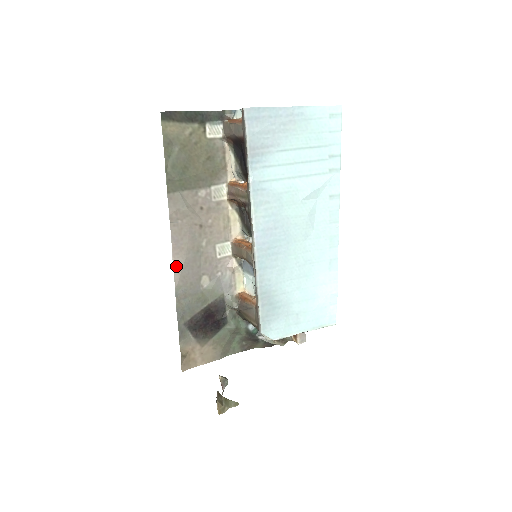
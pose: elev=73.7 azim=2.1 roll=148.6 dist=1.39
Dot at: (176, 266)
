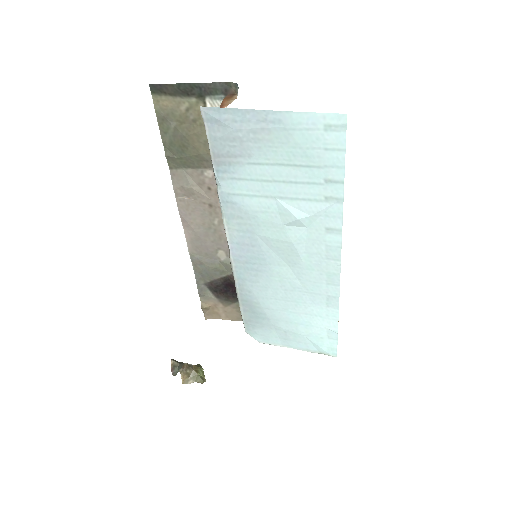
Dot at: (188, 236)
